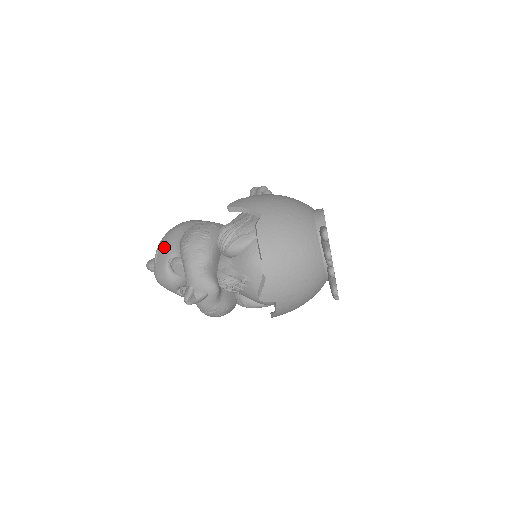
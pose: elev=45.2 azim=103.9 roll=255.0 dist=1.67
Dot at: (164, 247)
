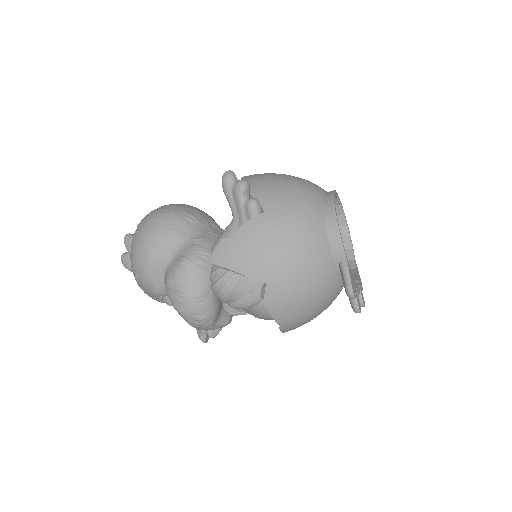
Dot at: (145, 283)
